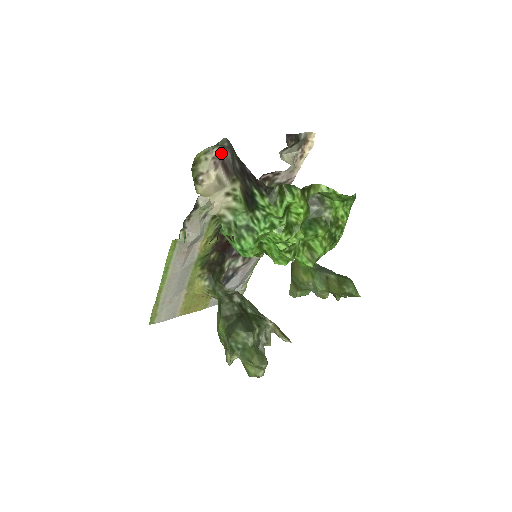
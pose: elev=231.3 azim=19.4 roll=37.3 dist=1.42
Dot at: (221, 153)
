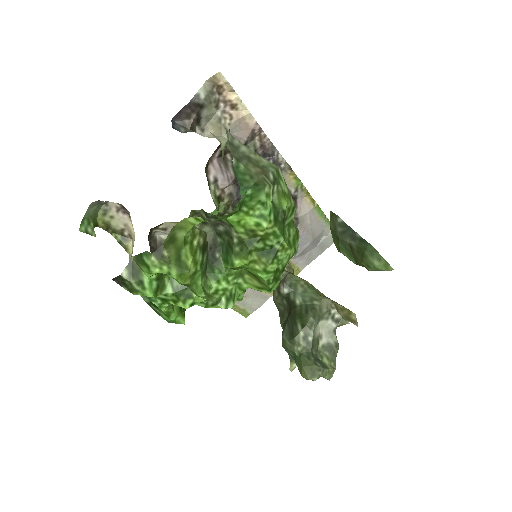
Dot at: (117, 203)
